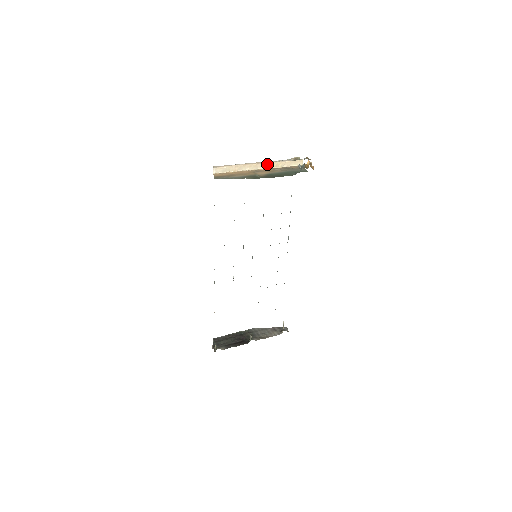
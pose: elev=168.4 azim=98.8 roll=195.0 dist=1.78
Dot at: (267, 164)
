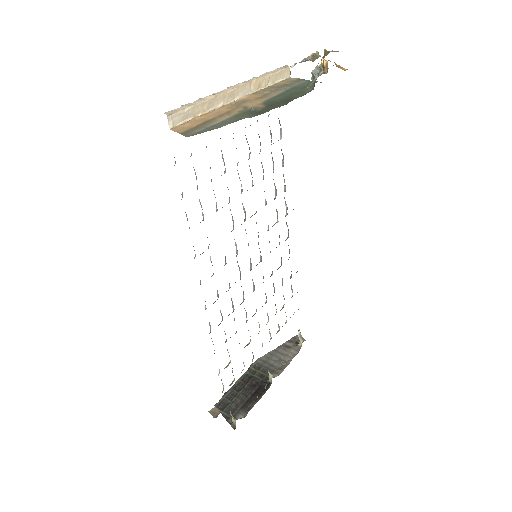
Dot at: (246, 86)
